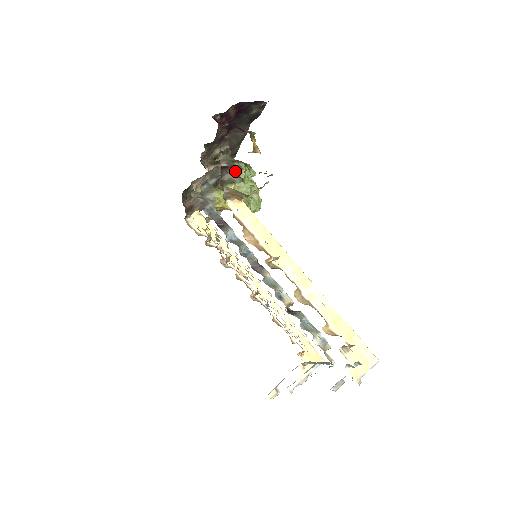
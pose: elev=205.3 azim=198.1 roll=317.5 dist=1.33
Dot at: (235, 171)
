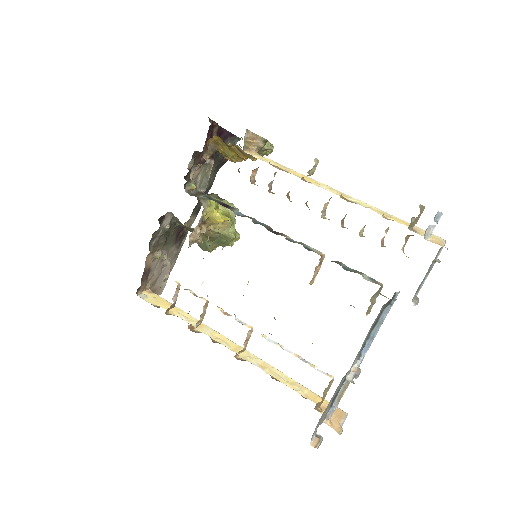
Dot at: occluded
